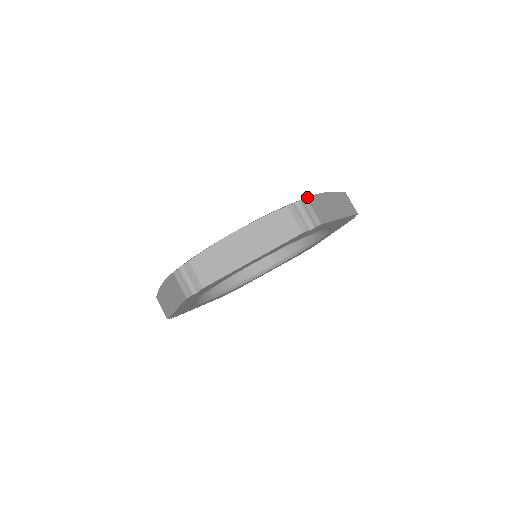
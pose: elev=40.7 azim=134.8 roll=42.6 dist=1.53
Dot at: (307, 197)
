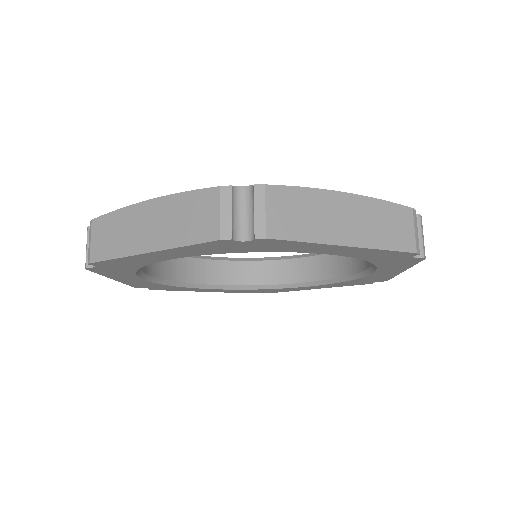
Dot at: occluded
